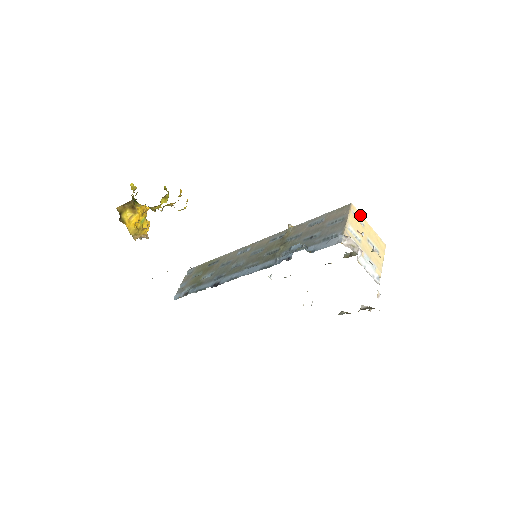
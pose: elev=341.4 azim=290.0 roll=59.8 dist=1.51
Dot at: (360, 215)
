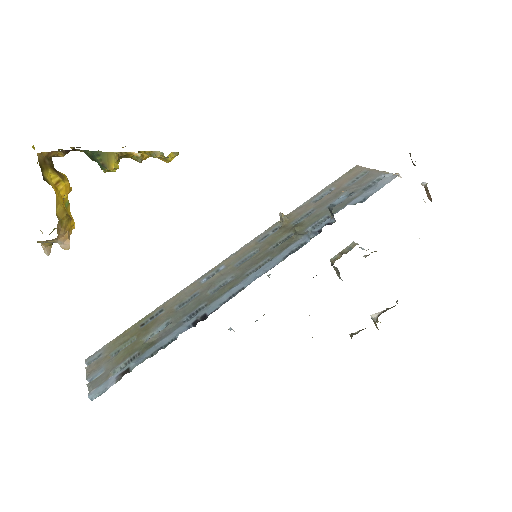
Dot at: occluded
